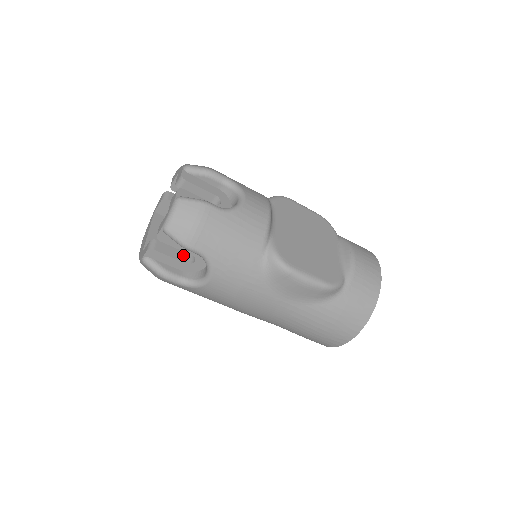
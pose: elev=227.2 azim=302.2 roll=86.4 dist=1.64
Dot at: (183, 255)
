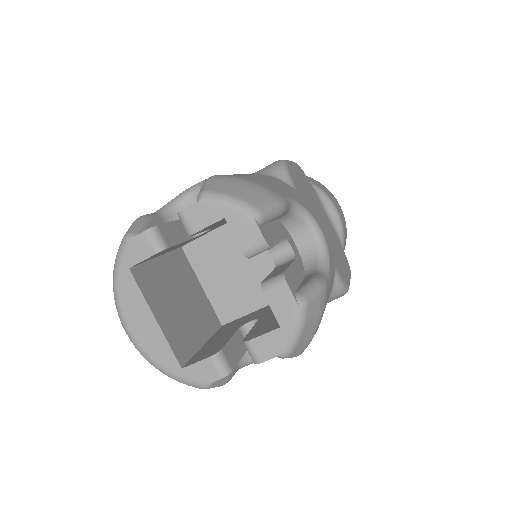
Dot at: (240, 338)
